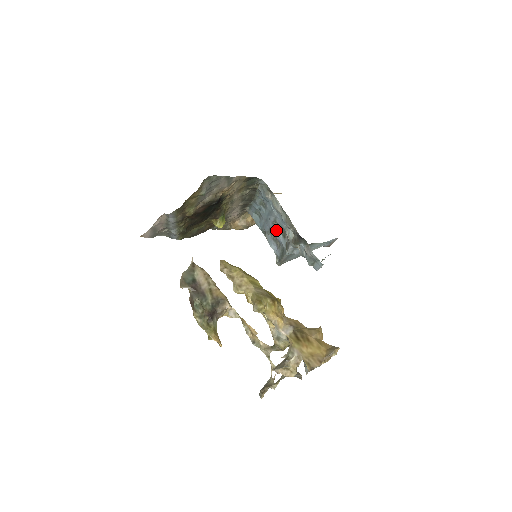
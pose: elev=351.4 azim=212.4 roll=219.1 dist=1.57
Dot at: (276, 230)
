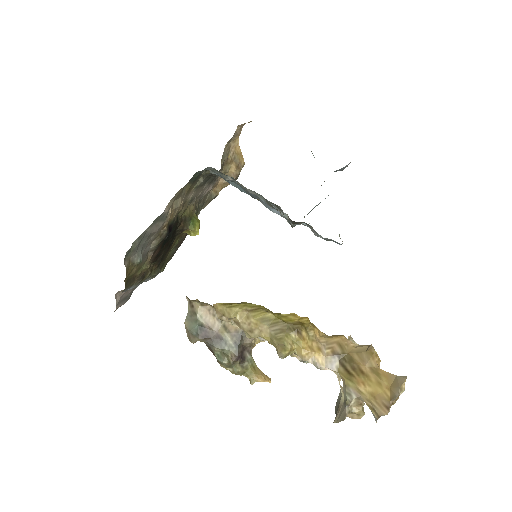
Dot at: occluded
